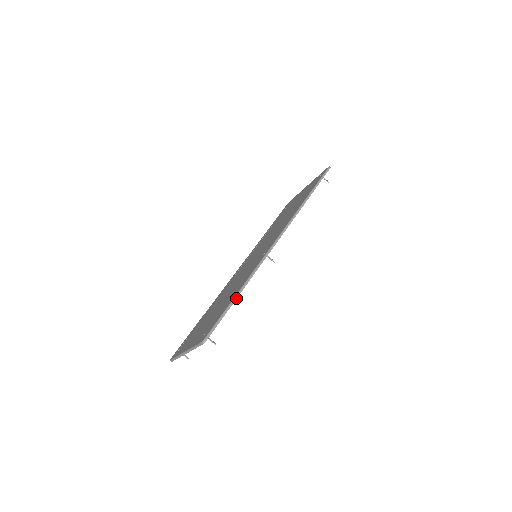
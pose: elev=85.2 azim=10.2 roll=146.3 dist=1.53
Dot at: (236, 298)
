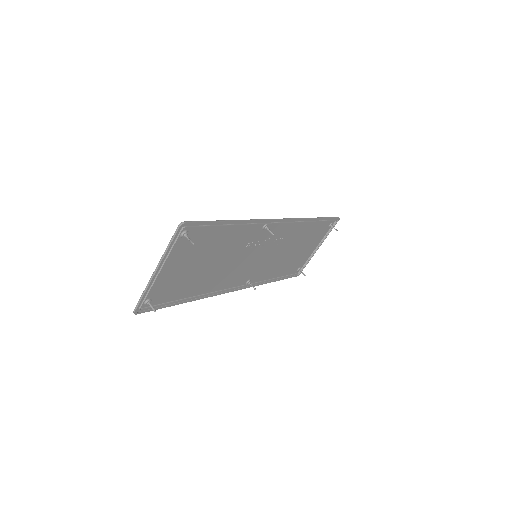
Dot at: (227, 221)
